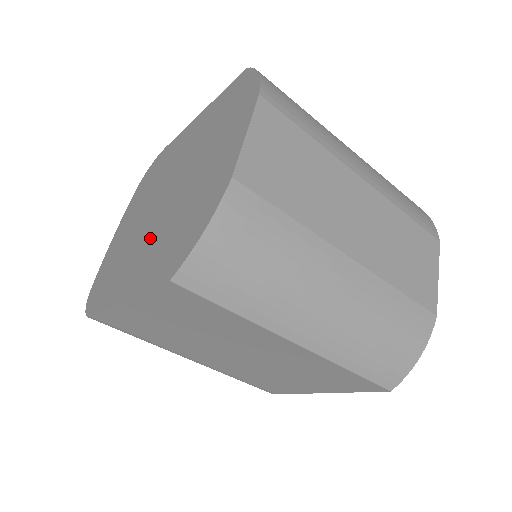
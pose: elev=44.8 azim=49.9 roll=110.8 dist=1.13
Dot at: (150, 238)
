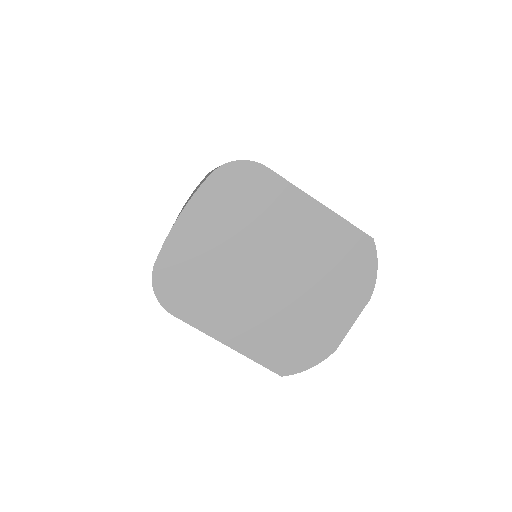
Dot at: (256, 309)
